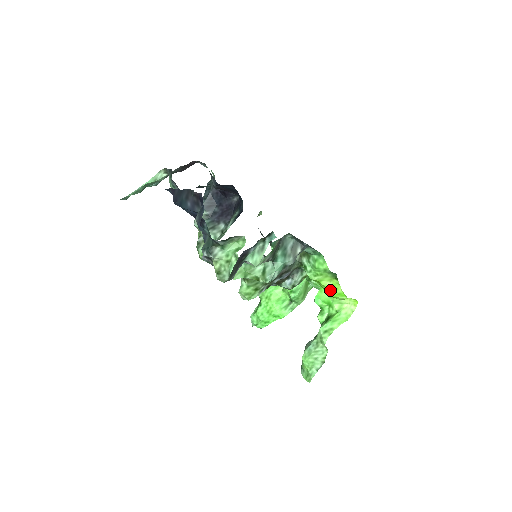
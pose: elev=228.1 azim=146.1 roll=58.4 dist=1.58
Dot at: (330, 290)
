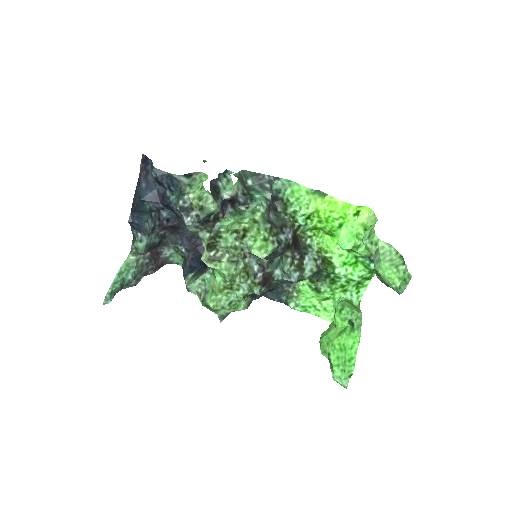
Dot at: (333, 210)
